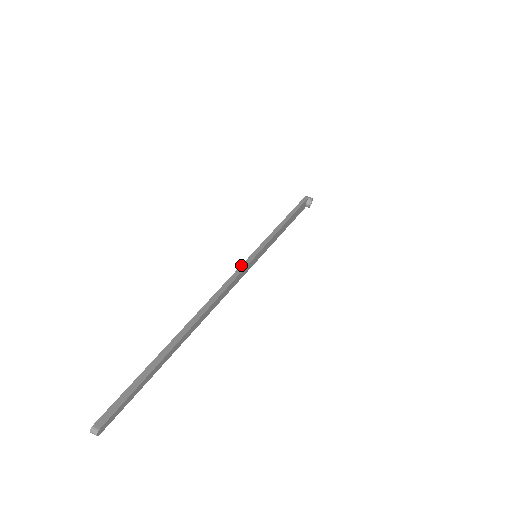
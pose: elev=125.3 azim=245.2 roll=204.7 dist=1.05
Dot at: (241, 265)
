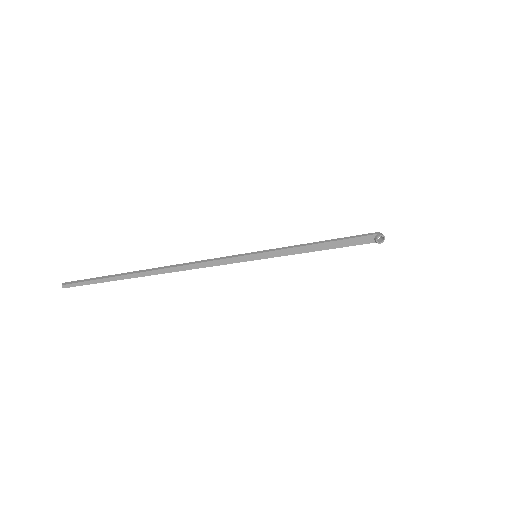
Dot at: occluded
